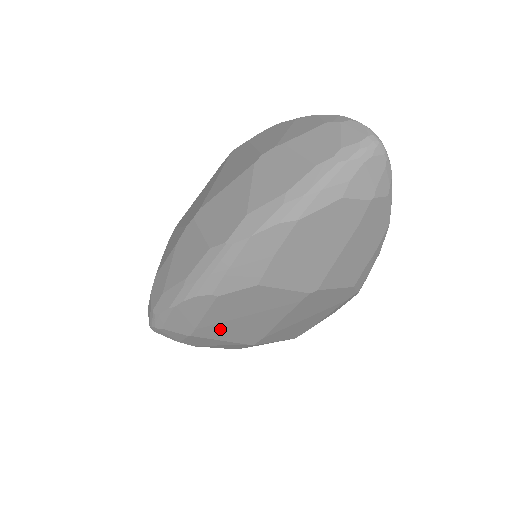
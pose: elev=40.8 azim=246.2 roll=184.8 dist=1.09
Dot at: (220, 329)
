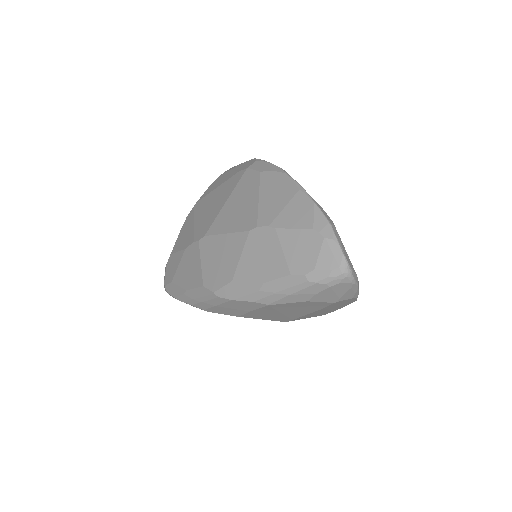
Dot at: occluded
